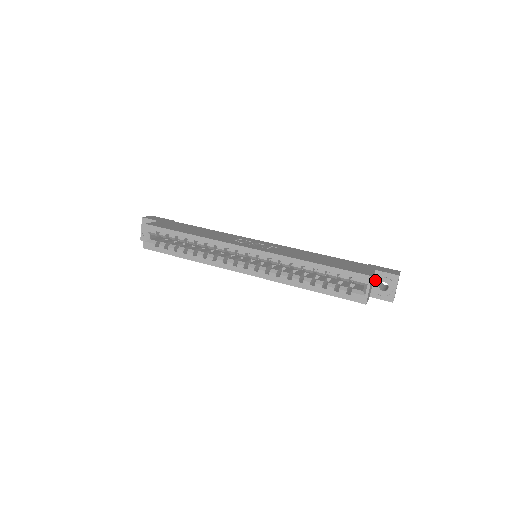
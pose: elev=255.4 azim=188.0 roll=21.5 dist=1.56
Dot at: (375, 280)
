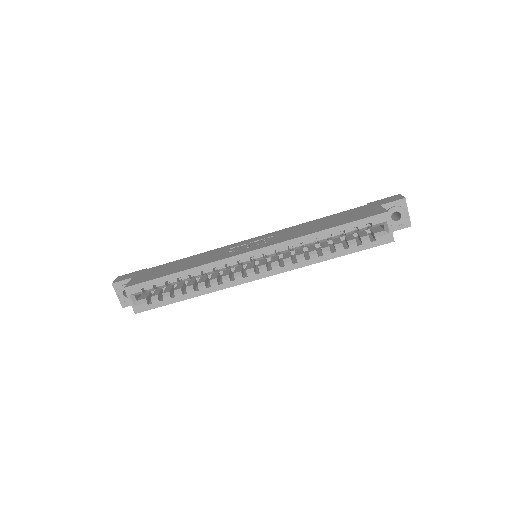
Dot at: occluded
